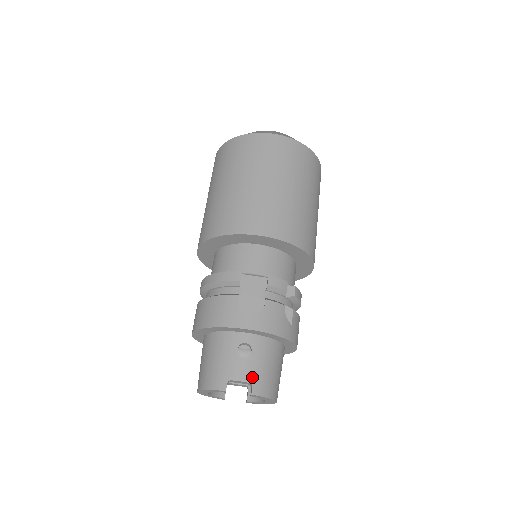
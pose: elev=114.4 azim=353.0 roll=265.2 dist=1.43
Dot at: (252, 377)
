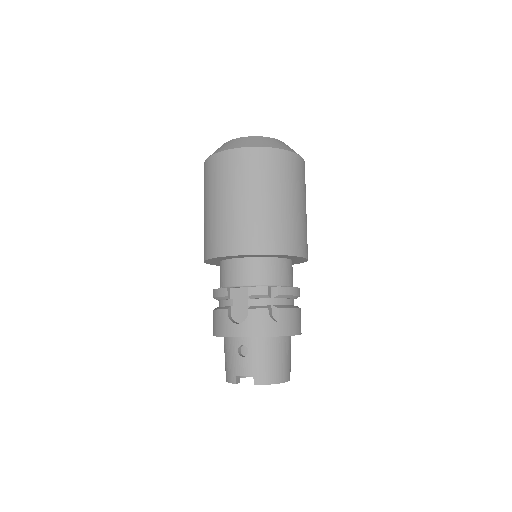
Dot at: (252, 371)
